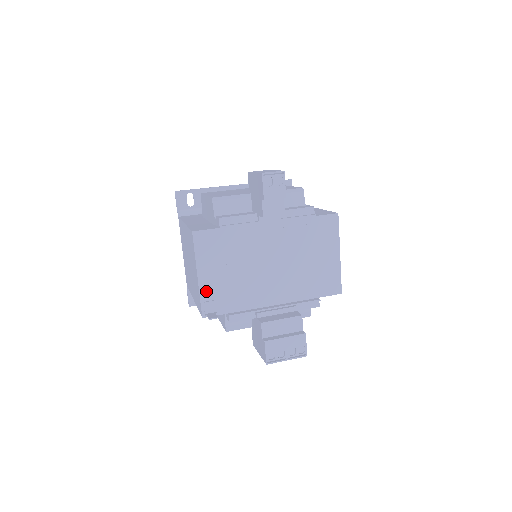
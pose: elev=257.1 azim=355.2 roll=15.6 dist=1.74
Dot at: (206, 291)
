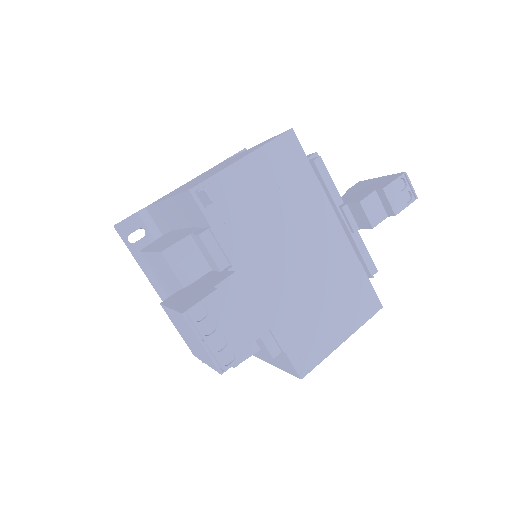
Dot at: (228, 179)
